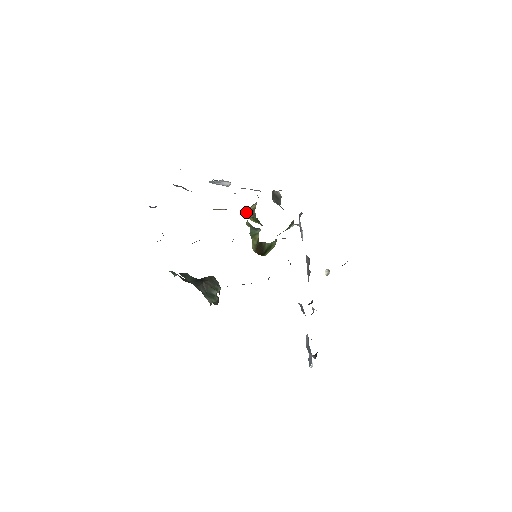
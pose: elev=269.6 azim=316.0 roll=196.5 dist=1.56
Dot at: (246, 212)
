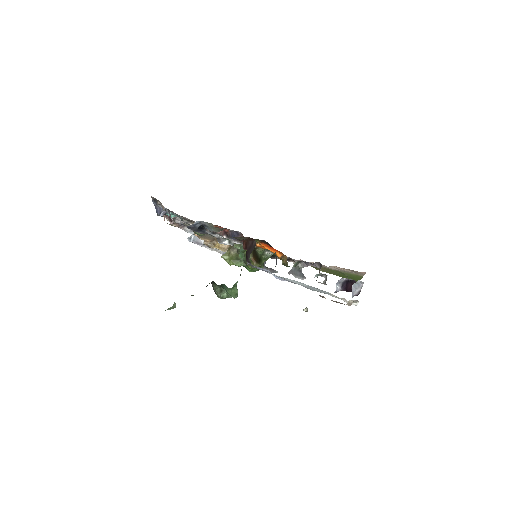
Dot at: (226, 252)
